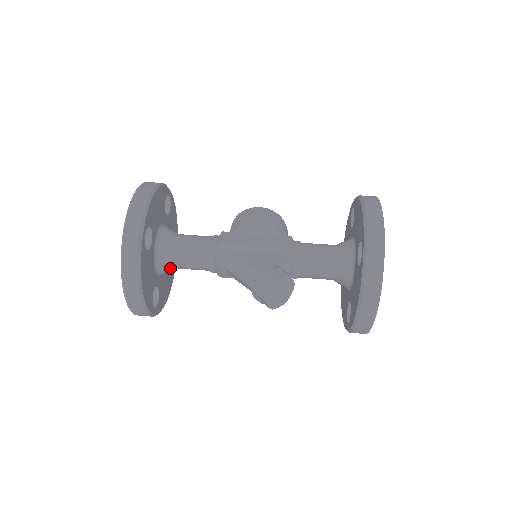
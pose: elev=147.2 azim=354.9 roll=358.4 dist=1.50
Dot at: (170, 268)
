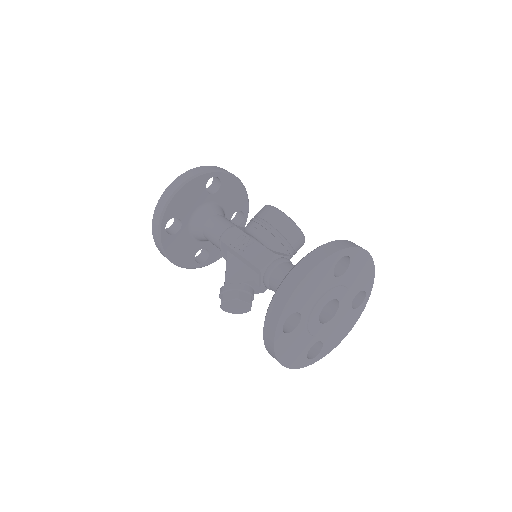
Dot at: (207, 240)
